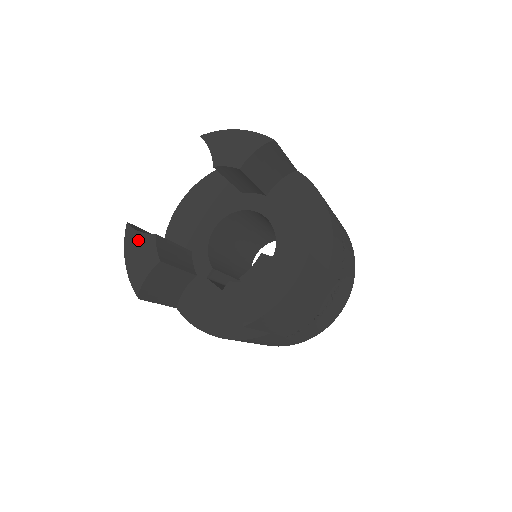
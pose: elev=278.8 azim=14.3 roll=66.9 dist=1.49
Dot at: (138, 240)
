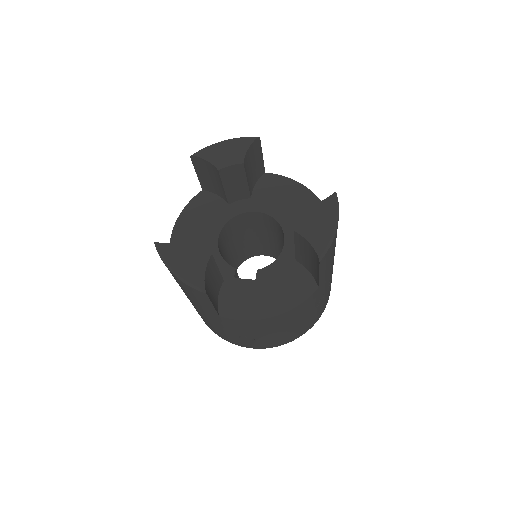
Dot at: (177, 249)
